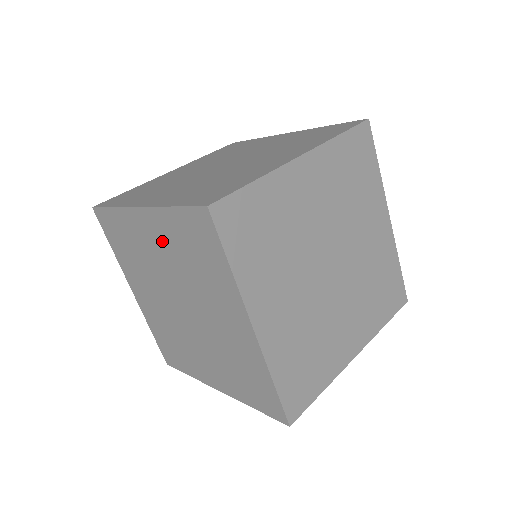
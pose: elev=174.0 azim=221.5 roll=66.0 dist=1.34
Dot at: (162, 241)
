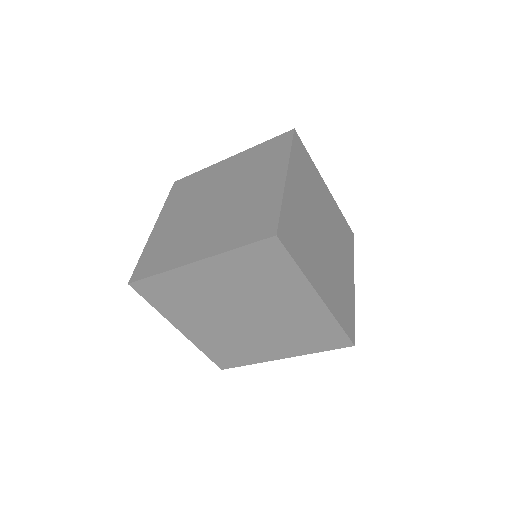
Dot at: (236, 166)
